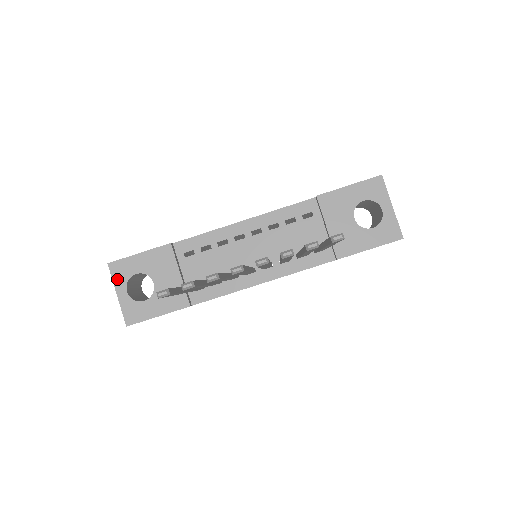
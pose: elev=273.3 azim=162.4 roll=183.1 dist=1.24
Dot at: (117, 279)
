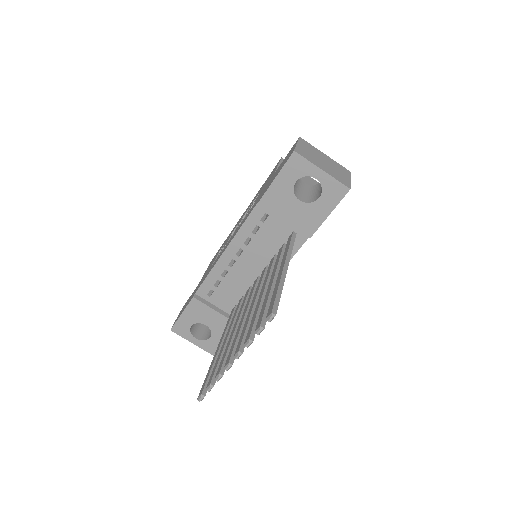
Dot at: (184, 335)
